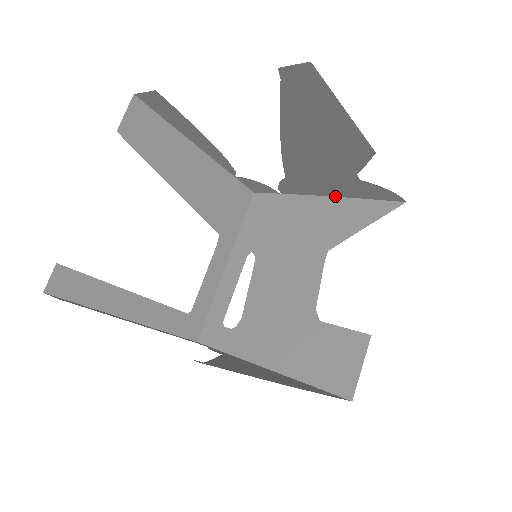
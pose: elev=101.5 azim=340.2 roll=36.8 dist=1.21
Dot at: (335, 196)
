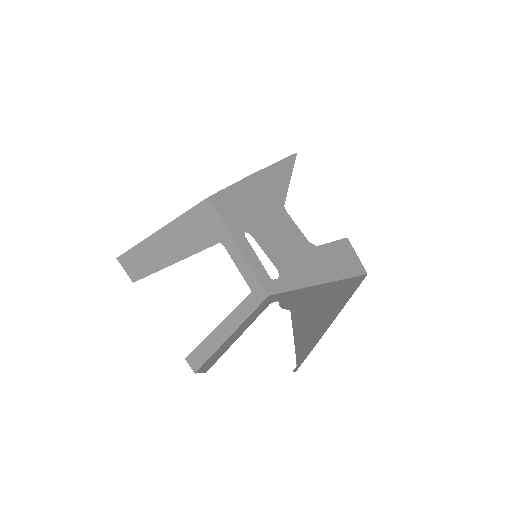
Dot at: (256, 172)
